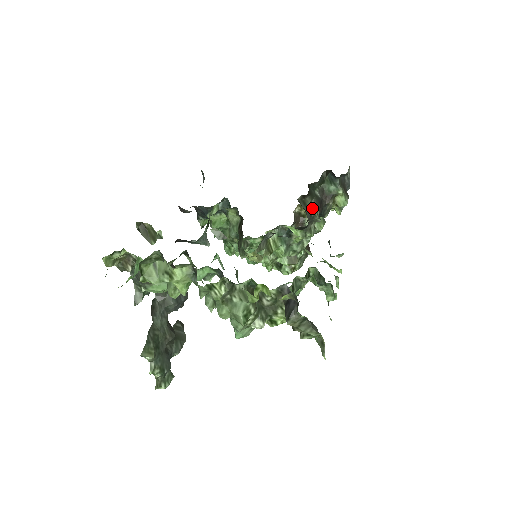
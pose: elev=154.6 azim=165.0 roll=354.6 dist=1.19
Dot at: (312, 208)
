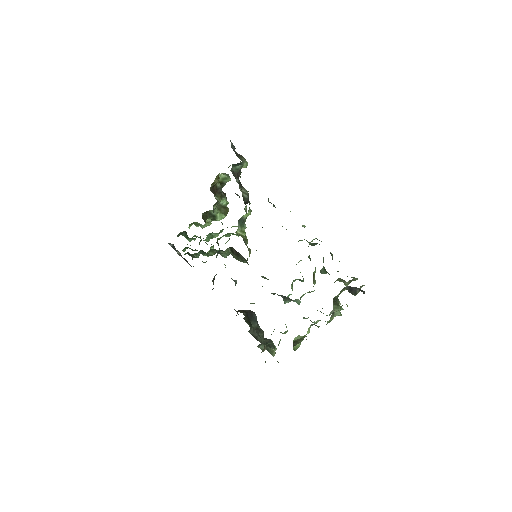
Dot at: (244, 193)
